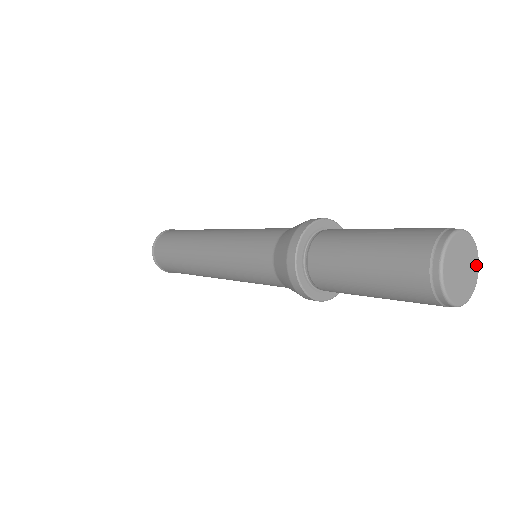
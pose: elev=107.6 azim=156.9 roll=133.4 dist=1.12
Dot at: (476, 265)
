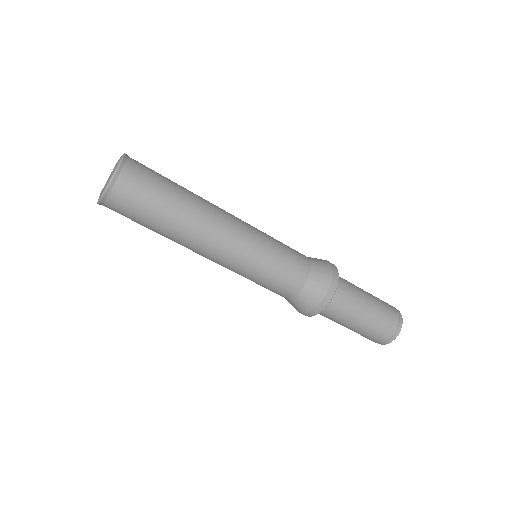
Dot at: occluded
